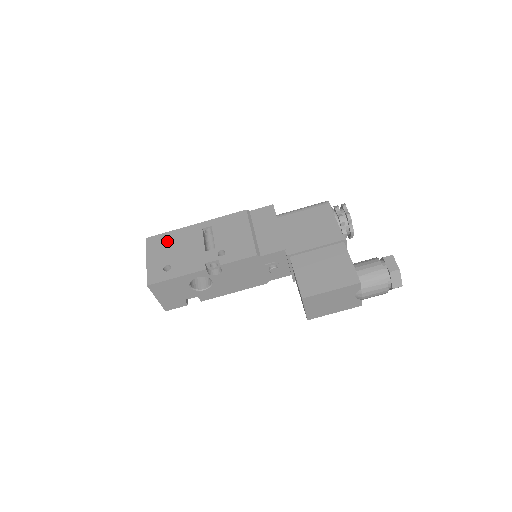
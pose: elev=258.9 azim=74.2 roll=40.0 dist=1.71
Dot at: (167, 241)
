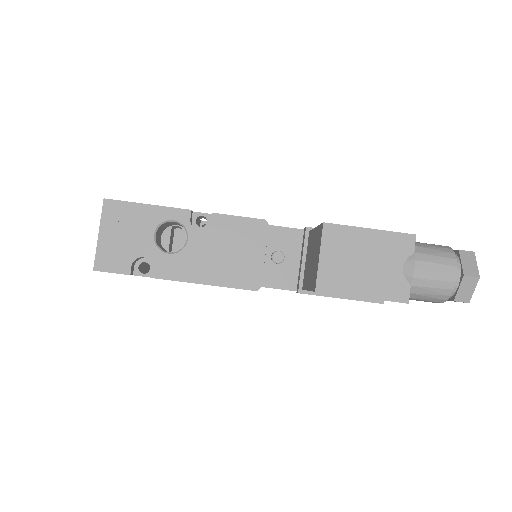
Dot at: occluded
